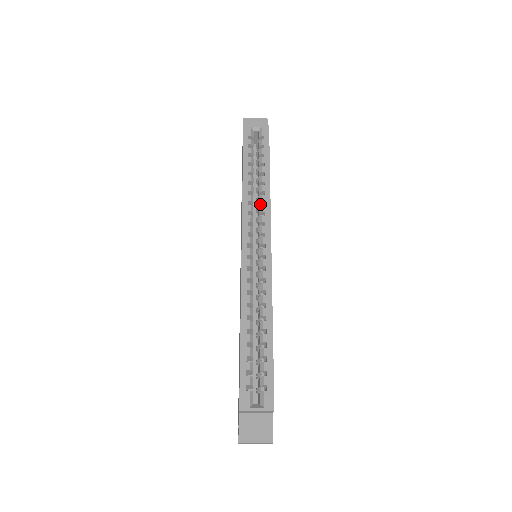
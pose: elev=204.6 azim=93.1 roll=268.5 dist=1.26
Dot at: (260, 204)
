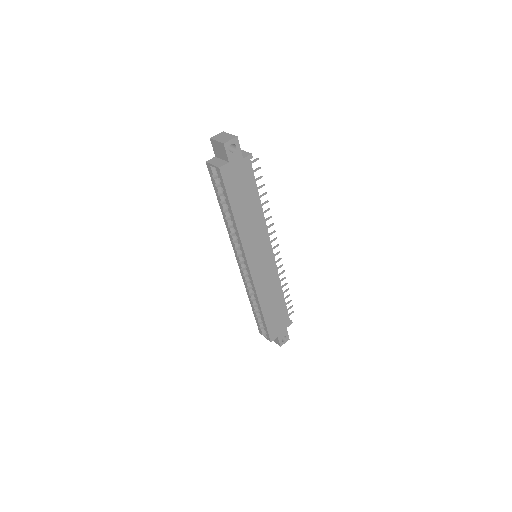
Dot at: occluded
